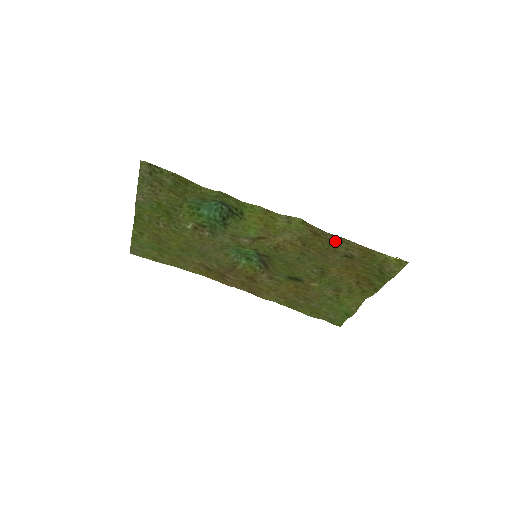
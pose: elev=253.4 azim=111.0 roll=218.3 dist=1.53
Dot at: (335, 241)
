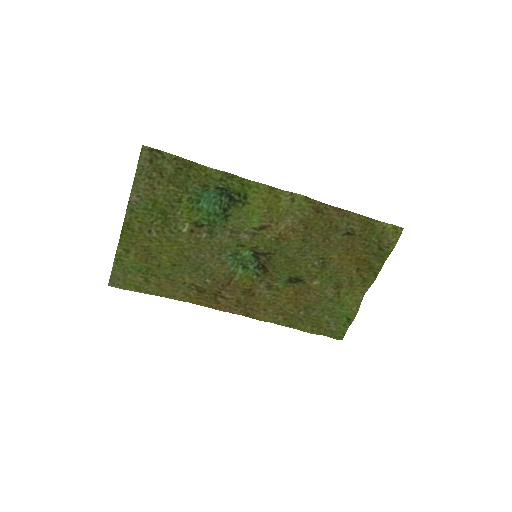
Dot at: (337, 215)
